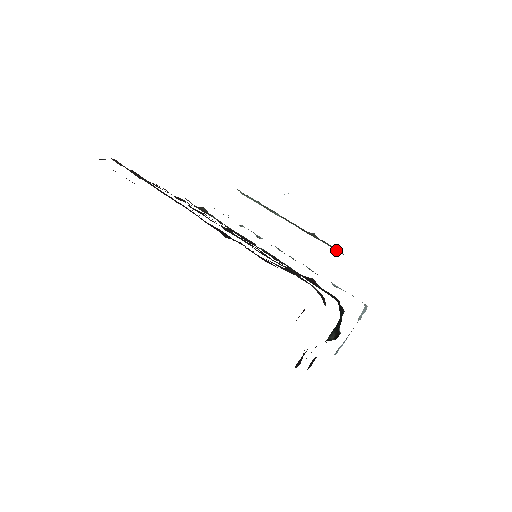
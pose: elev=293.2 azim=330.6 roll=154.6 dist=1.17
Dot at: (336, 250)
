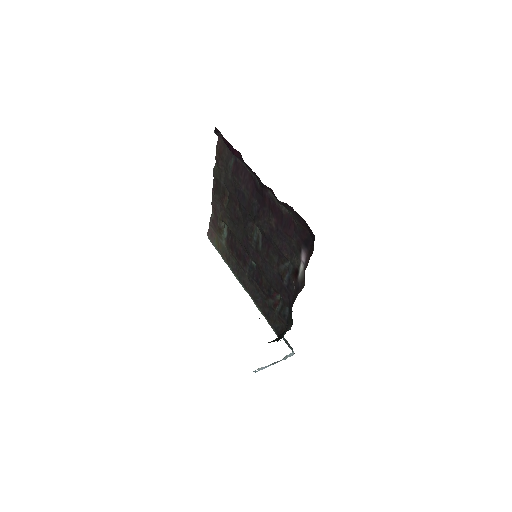
Dot at: occluded
